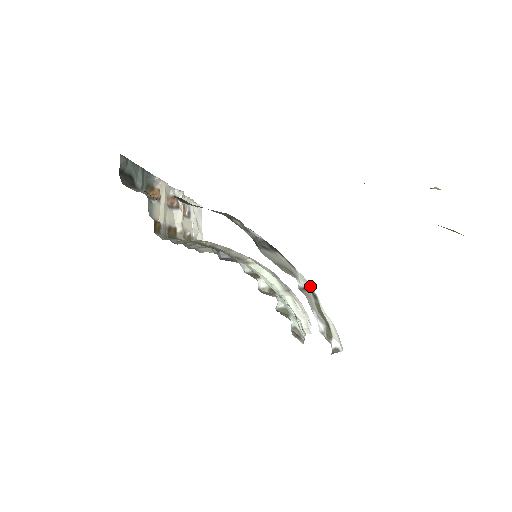
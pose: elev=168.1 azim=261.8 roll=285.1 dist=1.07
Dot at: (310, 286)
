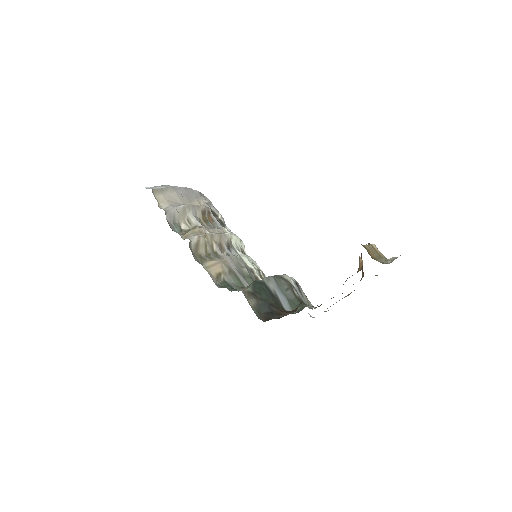
Dot at: occluded
